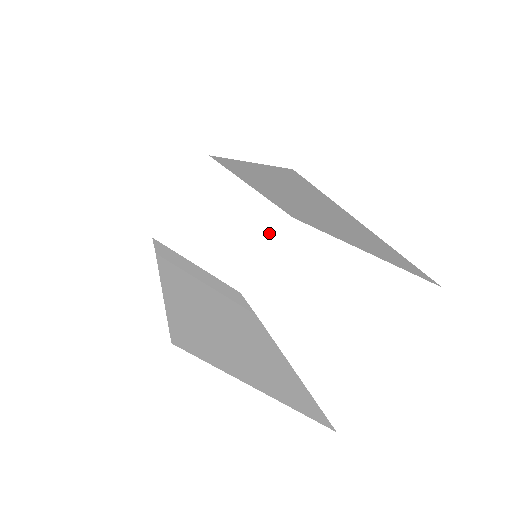
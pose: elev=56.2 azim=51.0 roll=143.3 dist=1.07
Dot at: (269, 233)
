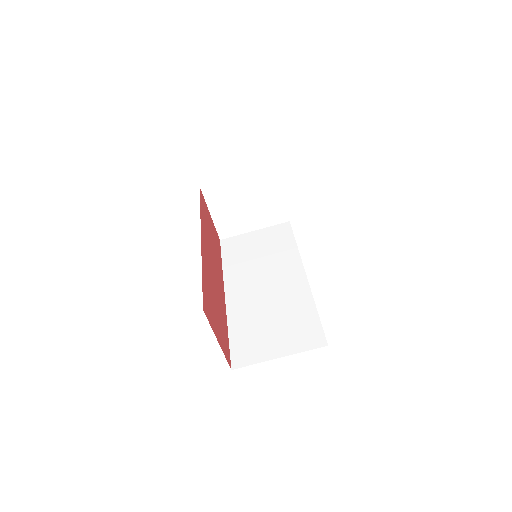
Dot at: (272, 184)
